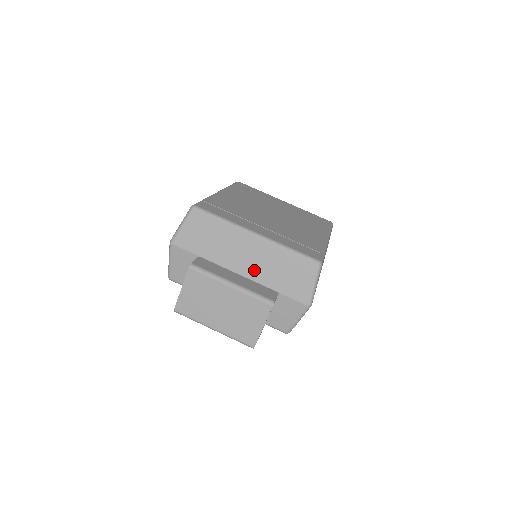
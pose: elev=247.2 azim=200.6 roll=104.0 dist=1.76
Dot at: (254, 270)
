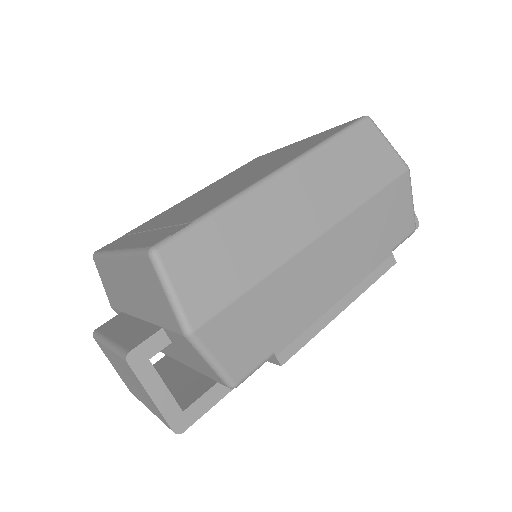
Dot at: (139, 305)
